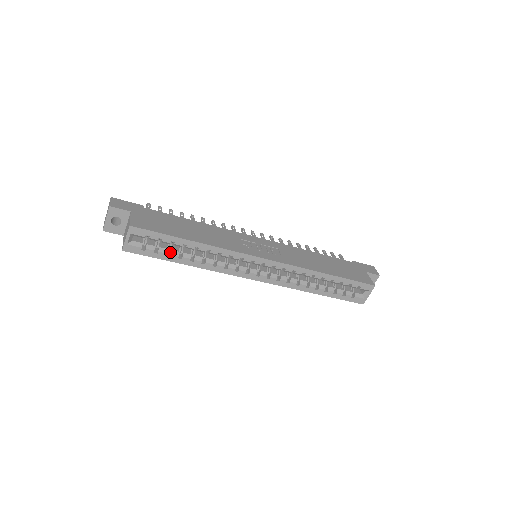
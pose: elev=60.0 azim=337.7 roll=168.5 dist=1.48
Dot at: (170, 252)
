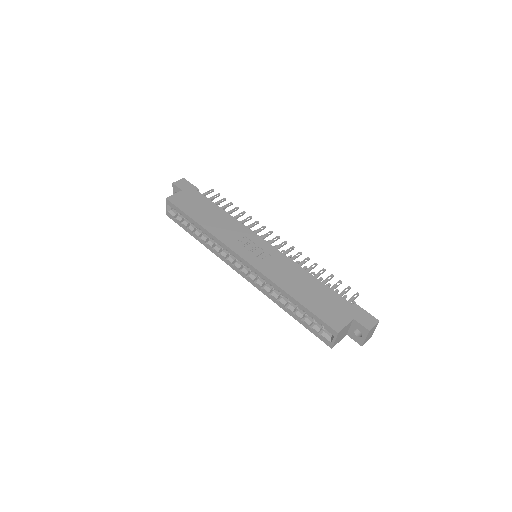
Dot at: (190, 227)
